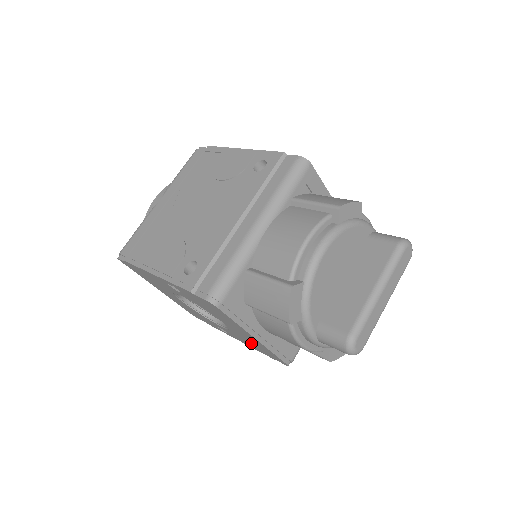
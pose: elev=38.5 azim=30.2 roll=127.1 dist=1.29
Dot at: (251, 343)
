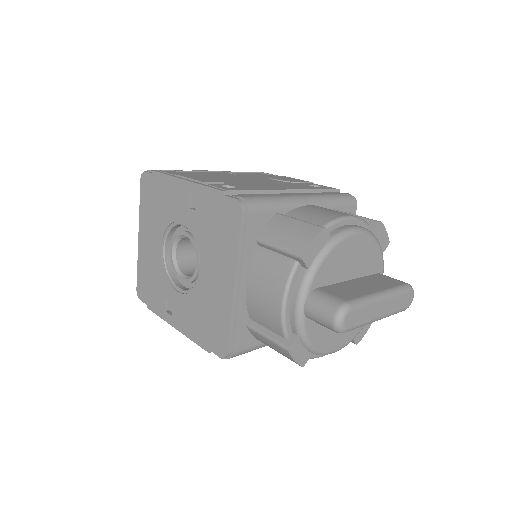
Dot at: (203, 315)
